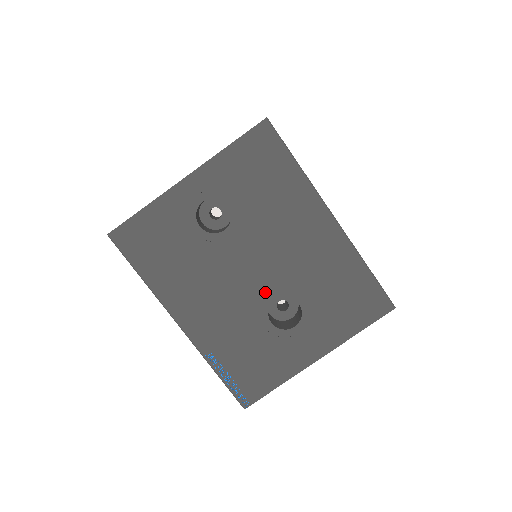
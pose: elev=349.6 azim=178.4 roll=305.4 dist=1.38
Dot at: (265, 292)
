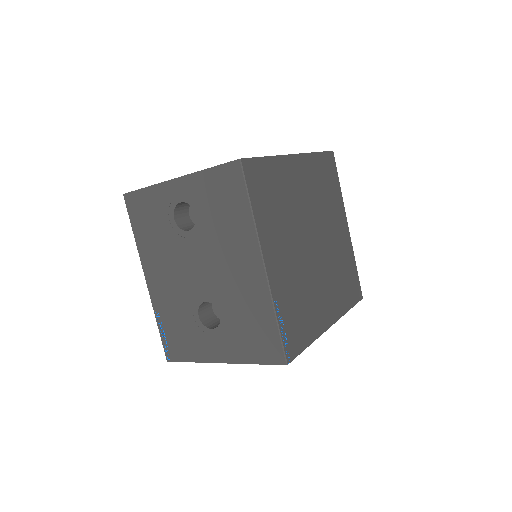
Dot at: (201, 291)
